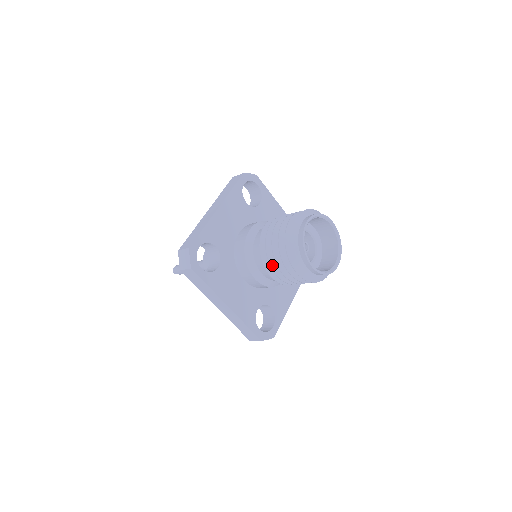
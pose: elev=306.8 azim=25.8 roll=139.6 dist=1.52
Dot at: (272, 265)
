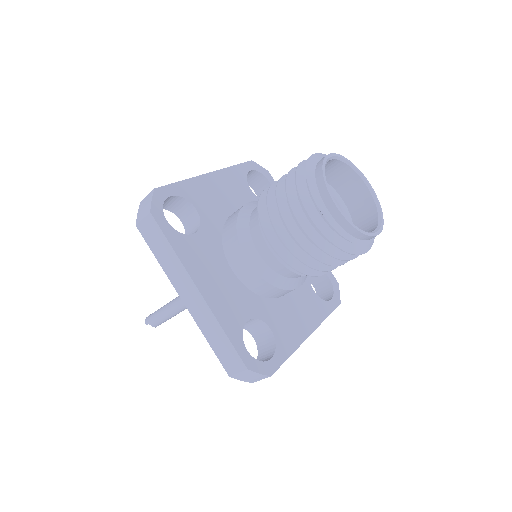
Dot at: (274, 222)
